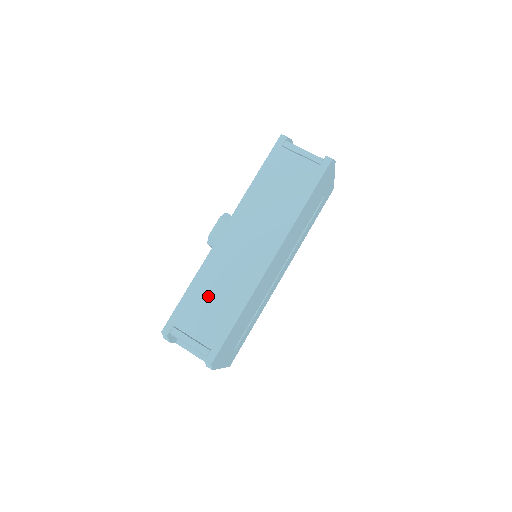
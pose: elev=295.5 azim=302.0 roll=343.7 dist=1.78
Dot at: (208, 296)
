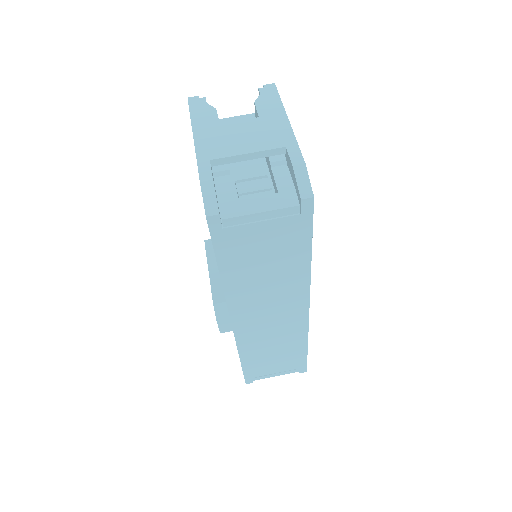
Dot at: (265, 355)
